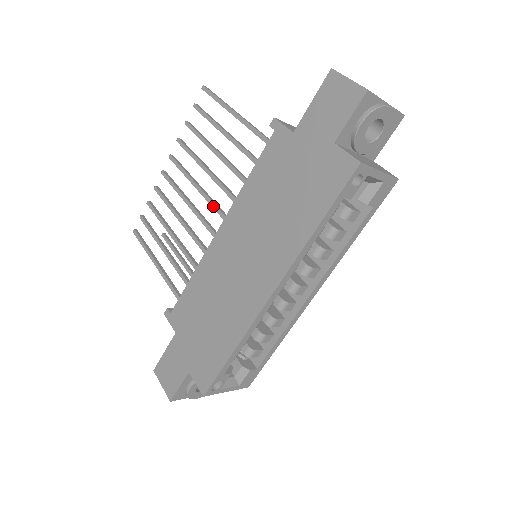
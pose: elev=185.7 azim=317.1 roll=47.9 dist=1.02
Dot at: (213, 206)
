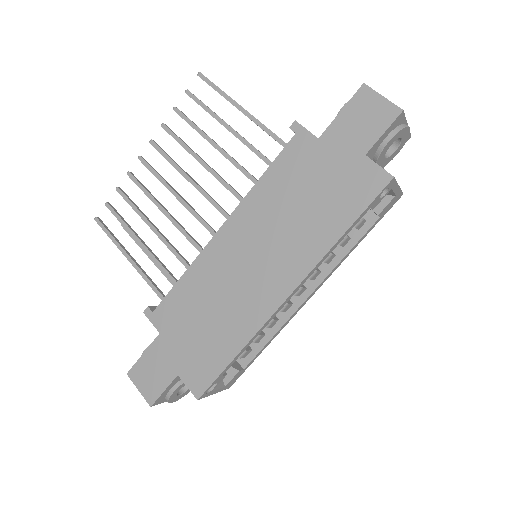
Dot at: (211, 201)
